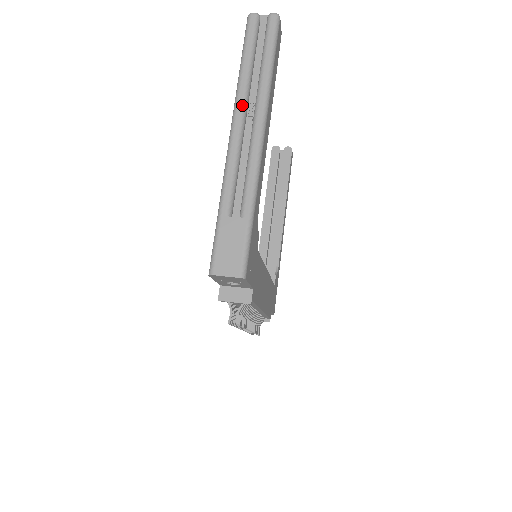
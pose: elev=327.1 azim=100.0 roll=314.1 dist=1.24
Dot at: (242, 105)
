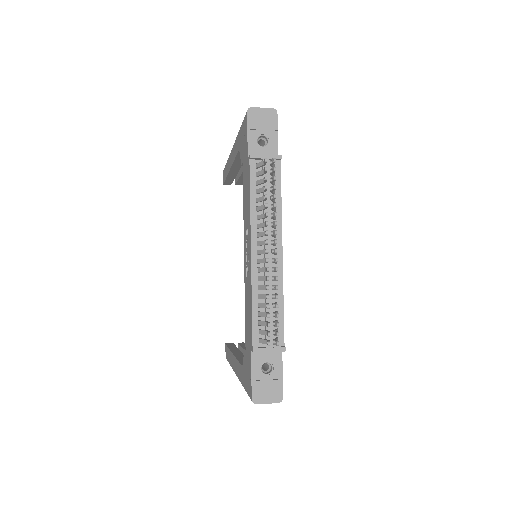
Dot at: occluded
